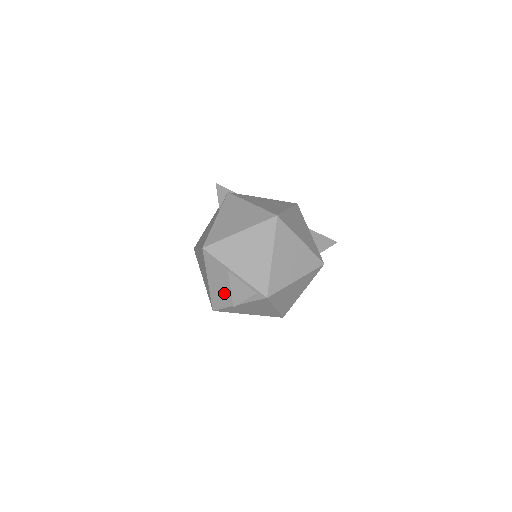
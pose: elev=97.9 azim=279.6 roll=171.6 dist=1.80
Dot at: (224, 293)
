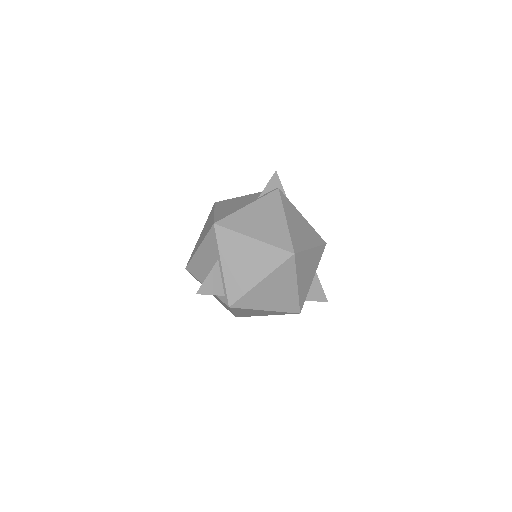
Dot at: (203, 268)
